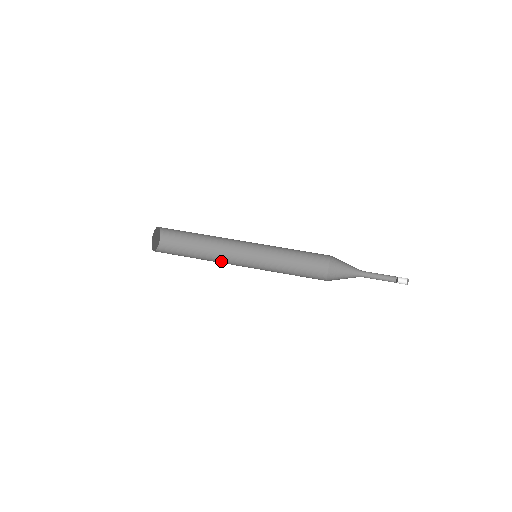
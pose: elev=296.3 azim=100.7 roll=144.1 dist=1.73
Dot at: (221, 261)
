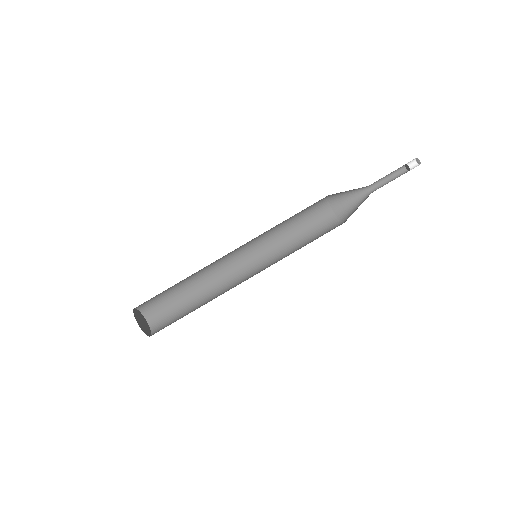
Dot at: (225, 290)
